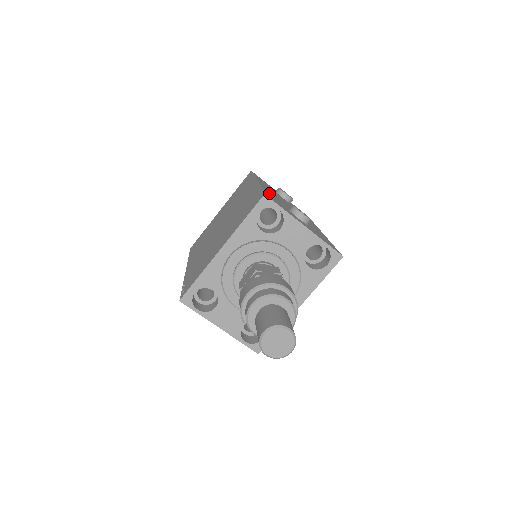
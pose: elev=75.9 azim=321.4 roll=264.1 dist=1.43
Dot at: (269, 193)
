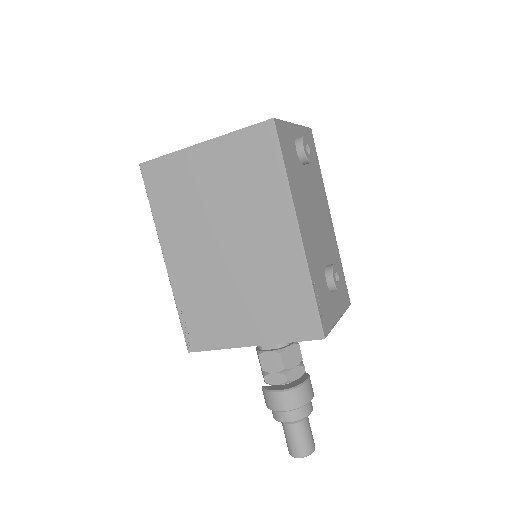
Dot at: (315, 276)
